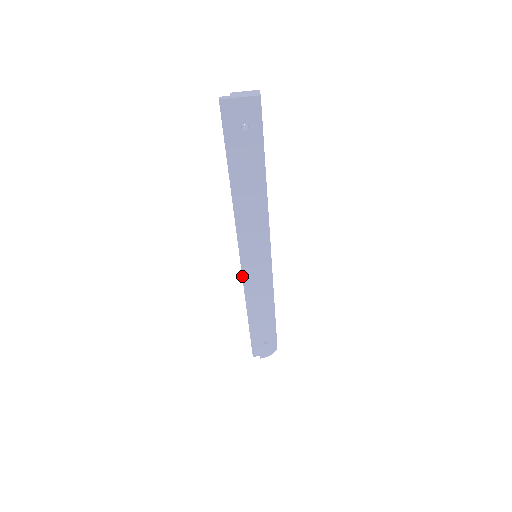
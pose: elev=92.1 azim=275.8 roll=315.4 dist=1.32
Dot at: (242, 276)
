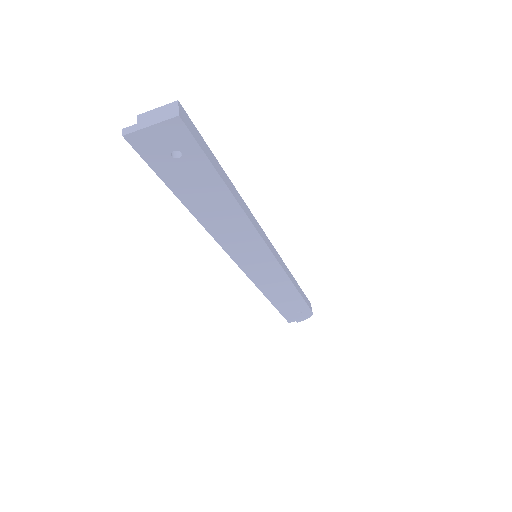
Dot at: (247, 276)
